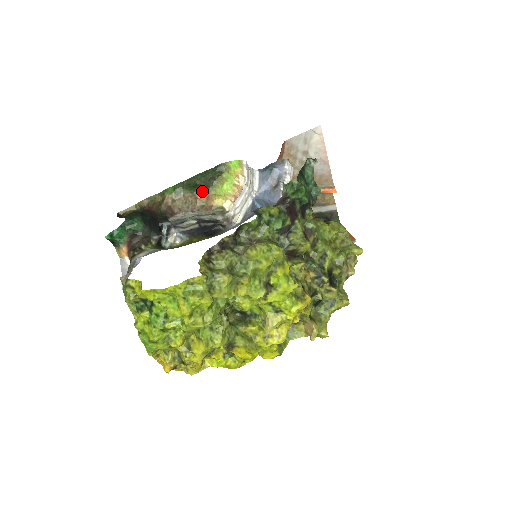
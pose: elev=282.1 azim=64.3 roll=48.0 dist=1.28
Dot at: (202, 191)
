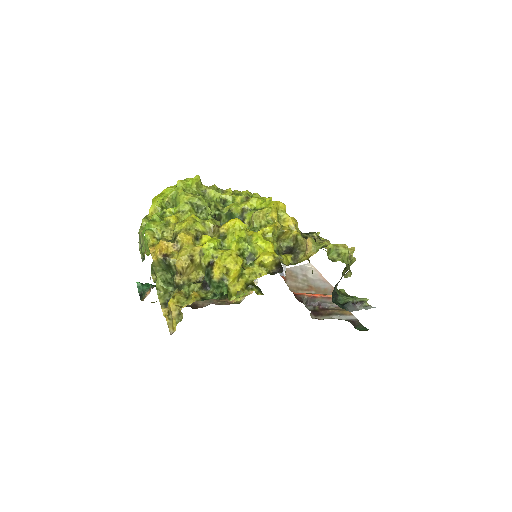
Dot at: (223, 299)
